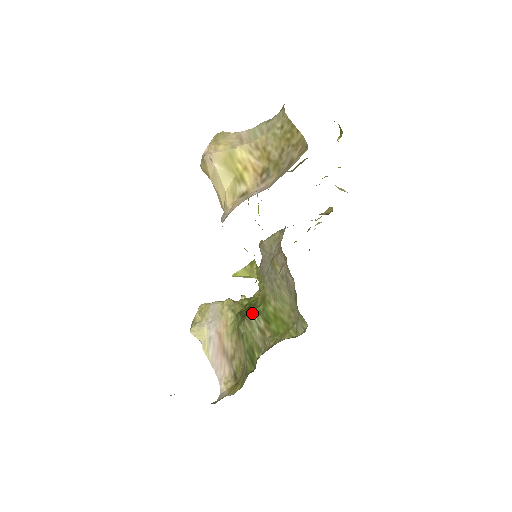
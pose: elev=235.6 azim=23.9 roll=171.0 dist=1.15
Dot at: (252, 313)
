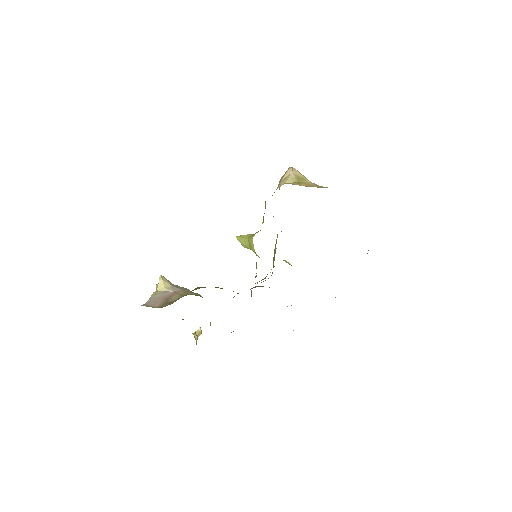
Dot at: (215, 287)
